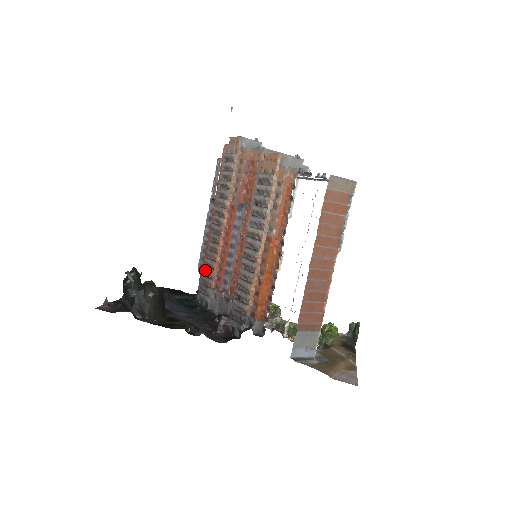
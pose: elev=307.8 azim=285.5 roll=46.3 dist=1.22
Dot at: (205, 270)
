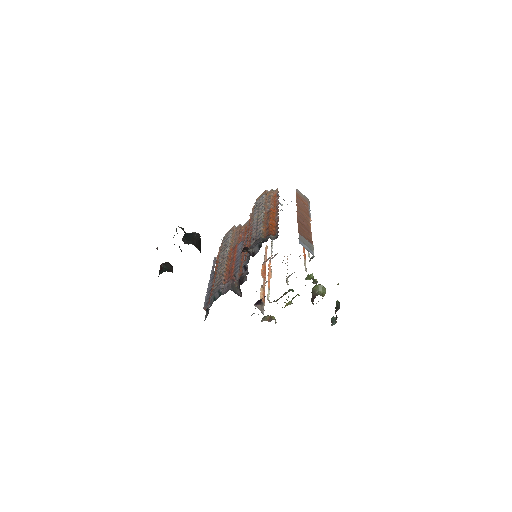
Dot at: (216, 281)
